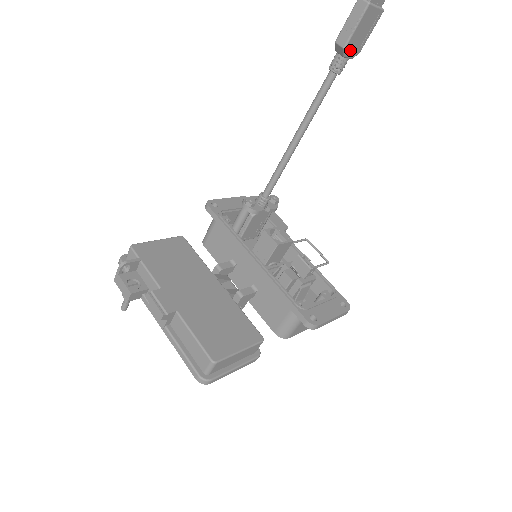
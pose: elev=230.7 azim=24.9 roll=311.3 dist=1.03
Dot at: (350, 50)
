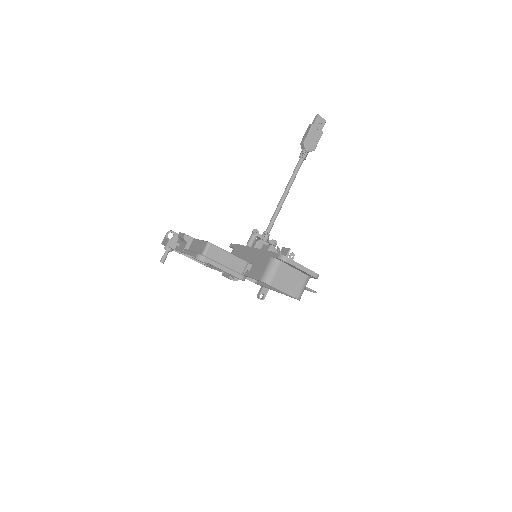
Dot at: (308, 146)
